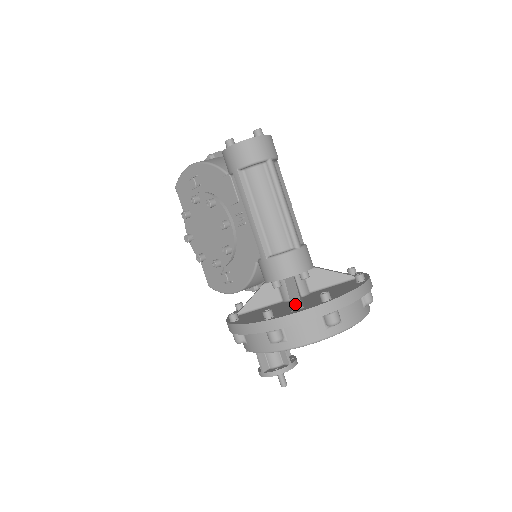
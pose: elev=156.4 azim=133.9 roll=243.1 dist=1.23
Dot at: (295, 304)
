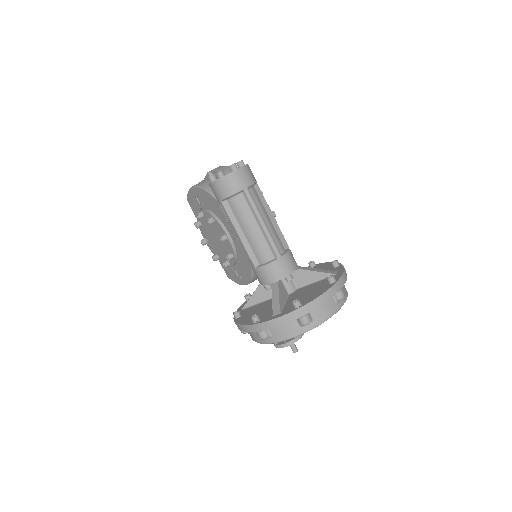
Dot at: (275, 309)
